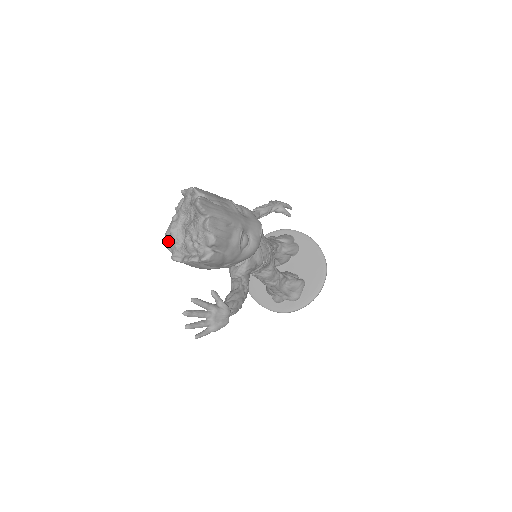
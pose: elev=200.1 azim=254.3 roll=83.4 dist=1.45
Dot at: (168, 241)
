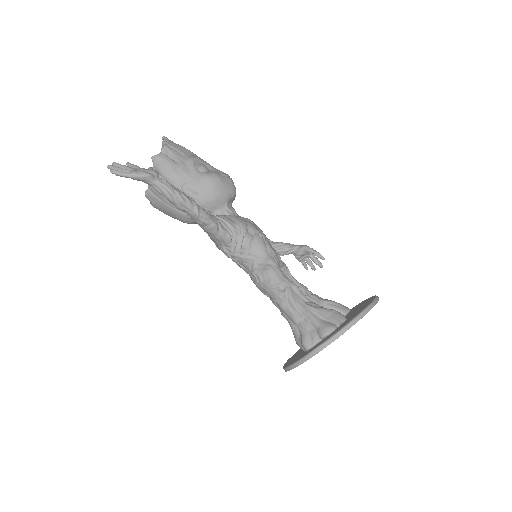
Dot at: occluded
